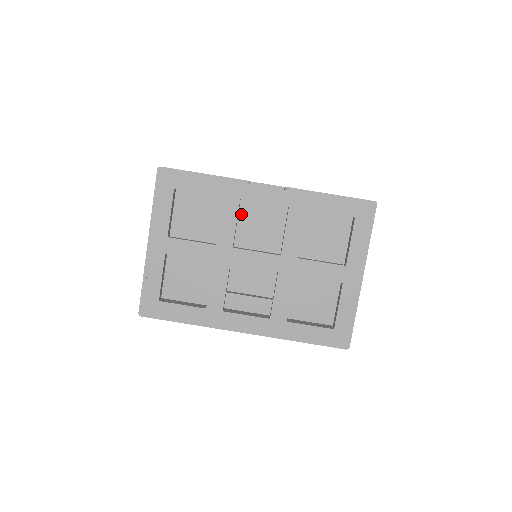
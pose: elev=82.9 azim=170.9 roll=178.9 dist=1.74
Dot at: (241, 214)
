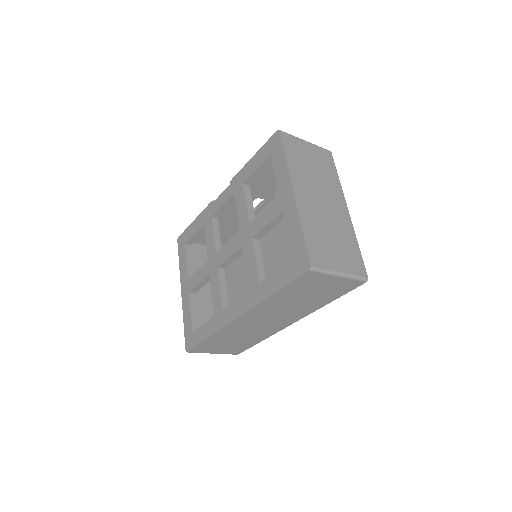
Dot at: occluded
